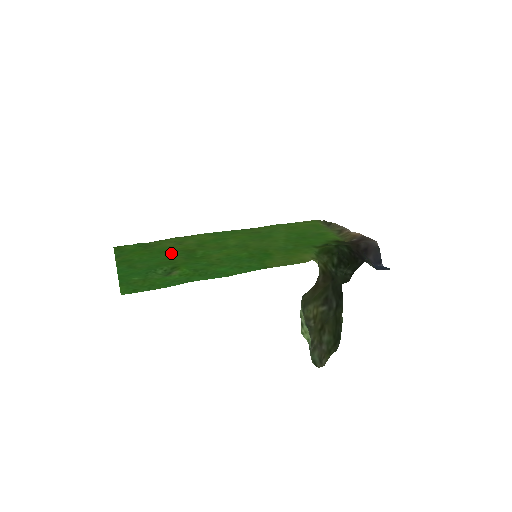
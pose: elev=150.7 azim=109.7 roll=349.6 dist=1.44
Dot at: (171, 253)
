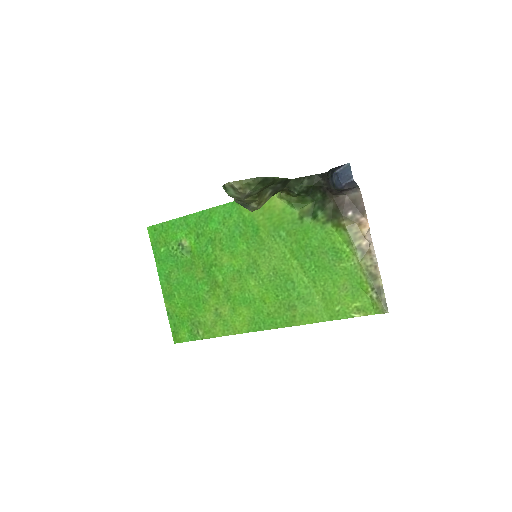
Dot at: (201, 290)
